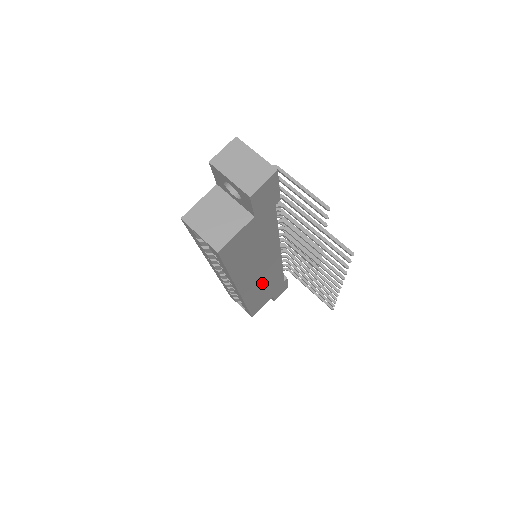
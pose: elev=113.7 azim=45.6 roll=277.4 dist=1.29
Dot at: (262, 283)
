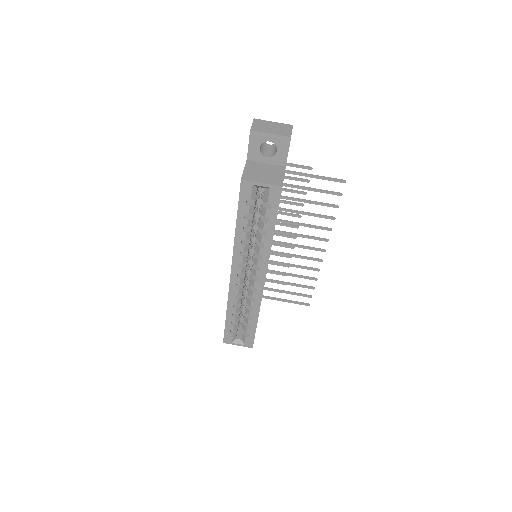
Dot at: occluded
